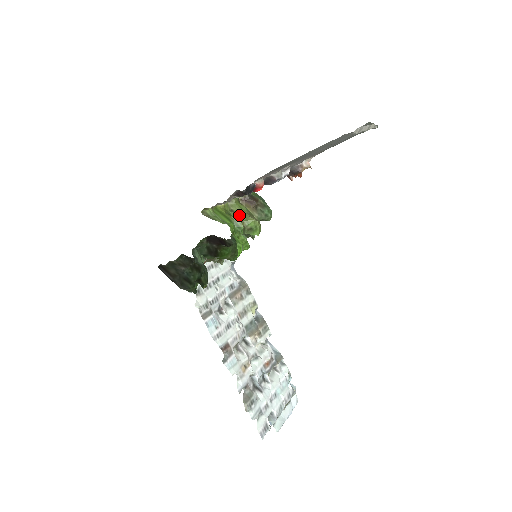
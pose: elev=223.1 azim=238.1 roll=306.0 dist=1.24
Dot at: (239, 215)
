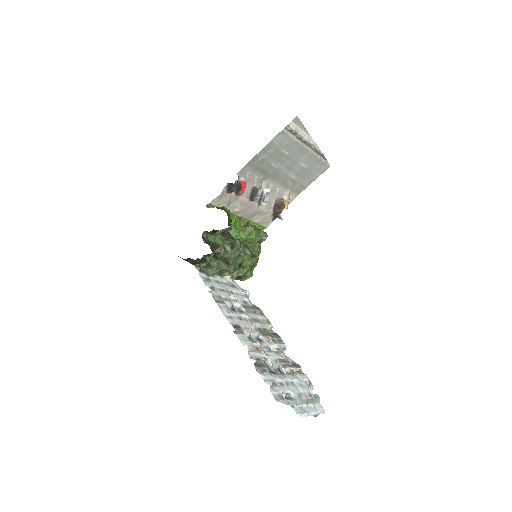
Dot at: occluded
